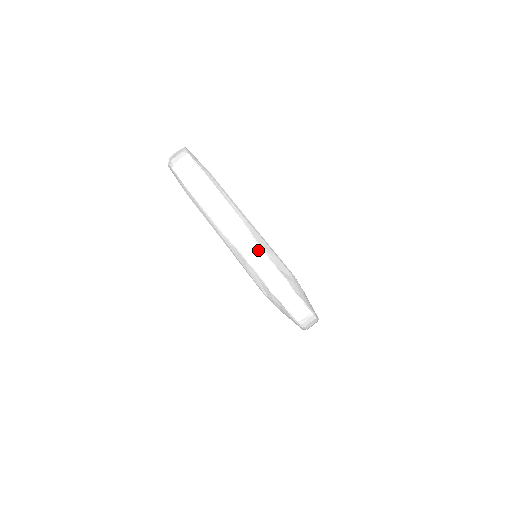
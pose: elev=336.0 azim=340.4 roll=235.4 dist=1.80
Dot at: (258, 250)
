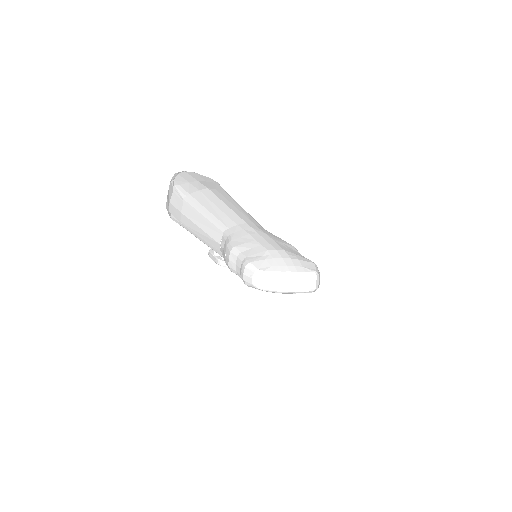
Dot at: (231, 252)
